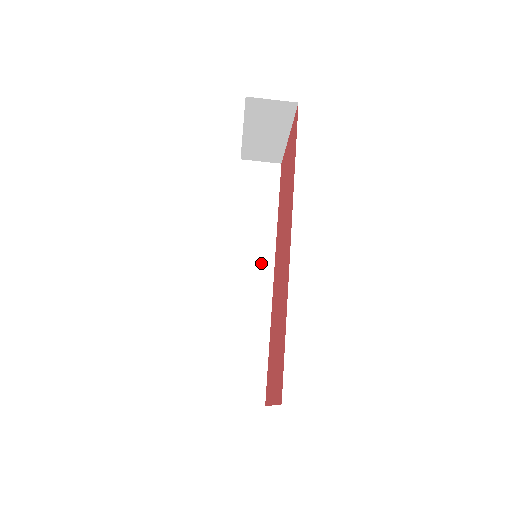
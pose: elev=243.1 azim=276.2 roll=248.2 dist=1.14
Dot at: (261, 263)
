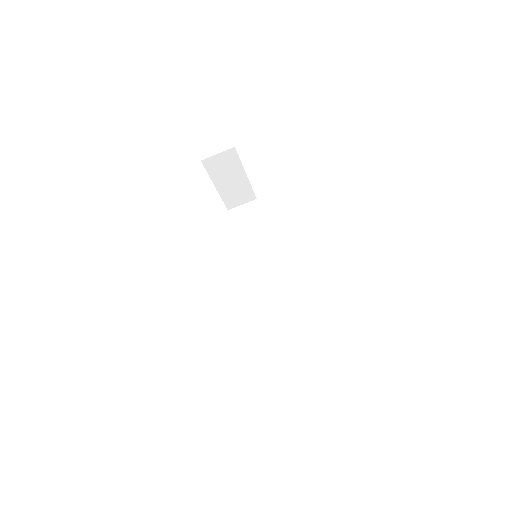
Dot at: (271, 268)
